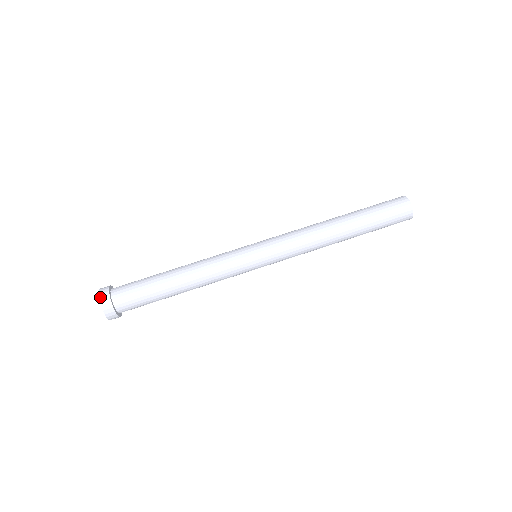
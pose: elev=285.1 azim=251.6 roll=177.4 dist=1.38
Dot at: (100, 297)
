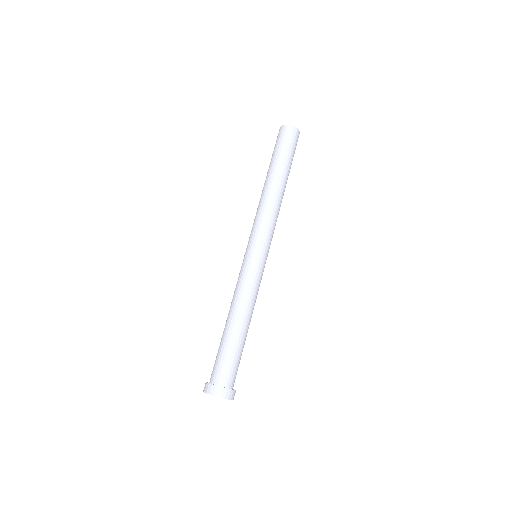
Dot at: (209, 393)
